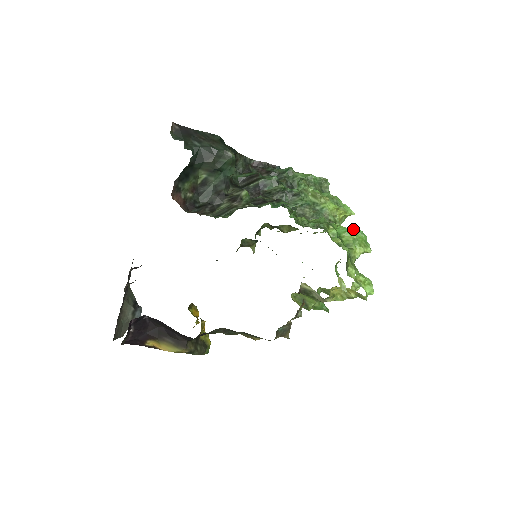
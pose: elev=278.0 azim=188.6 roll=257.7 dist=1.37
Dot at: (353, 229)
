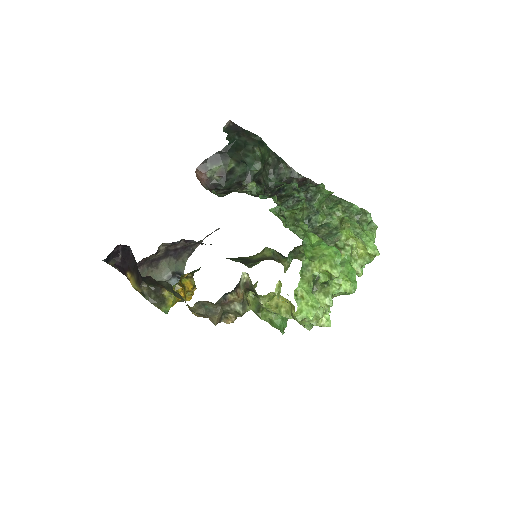
Dot at: (330, 246)
